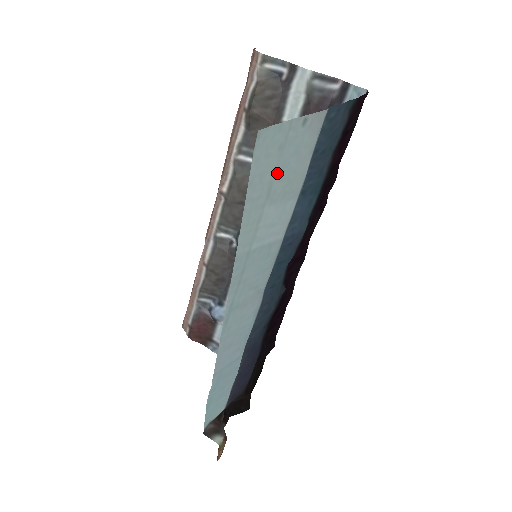
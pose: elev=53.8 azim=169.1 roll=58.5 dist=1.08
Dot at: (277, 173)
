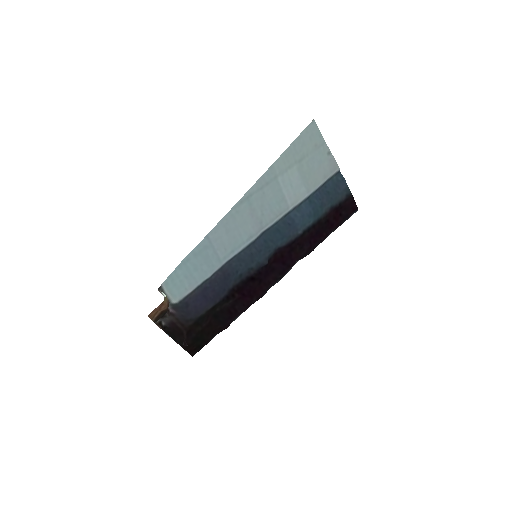
Dot at: (308, 157)
